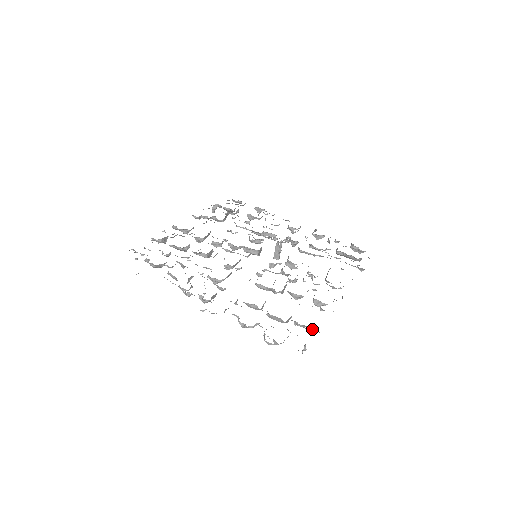
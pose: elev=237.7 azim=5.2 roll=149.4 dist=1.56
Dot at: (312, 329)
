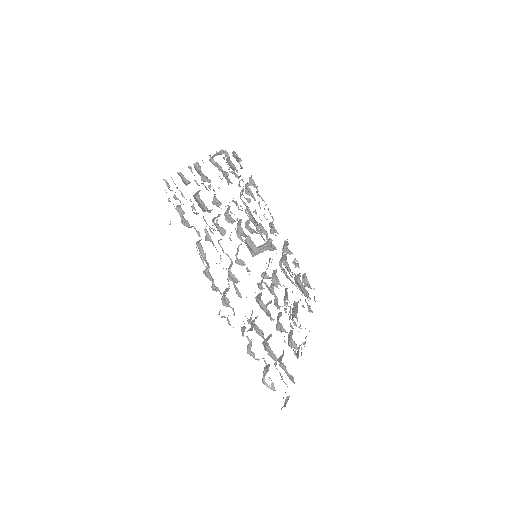
Dot at: (290, 376)
